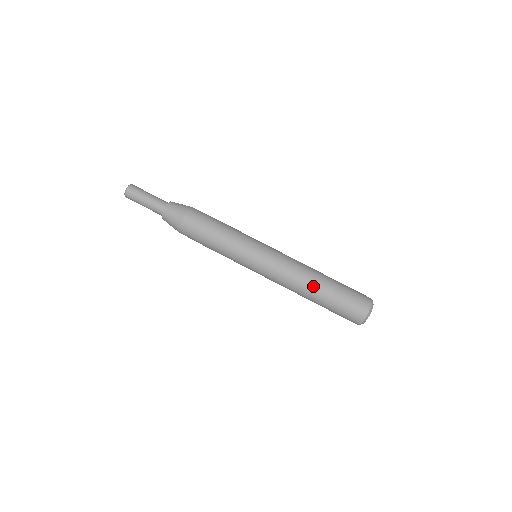
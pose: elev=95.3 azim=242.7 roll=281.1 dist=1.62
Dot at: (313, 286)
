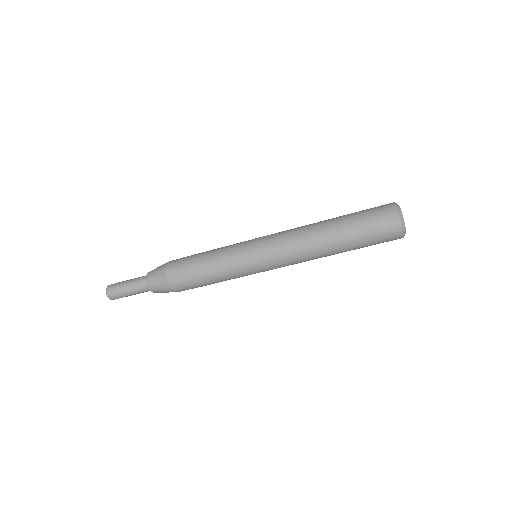
Dot at: occluded
